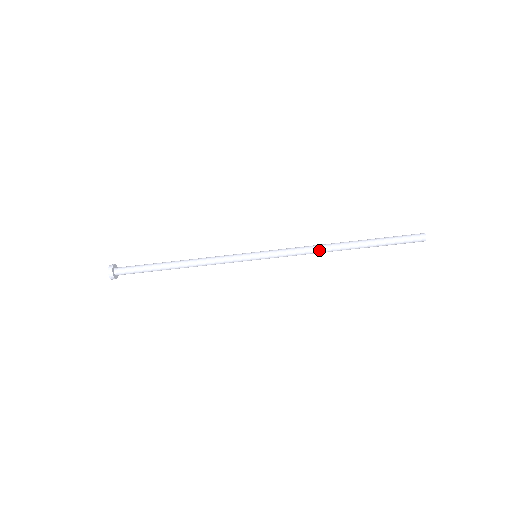
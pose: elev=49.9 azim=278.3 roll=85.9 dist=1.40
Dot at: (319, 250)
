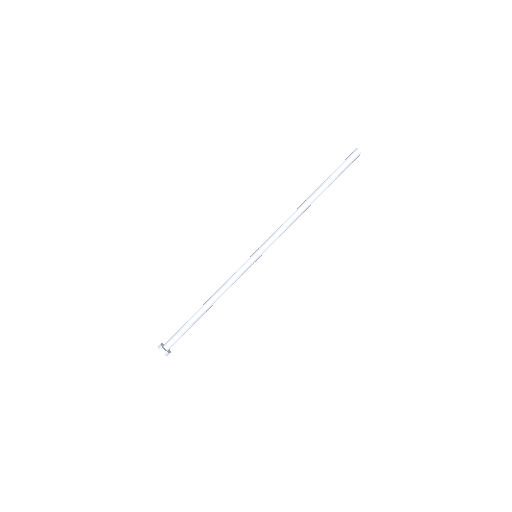
Dot at: (293, 214)
